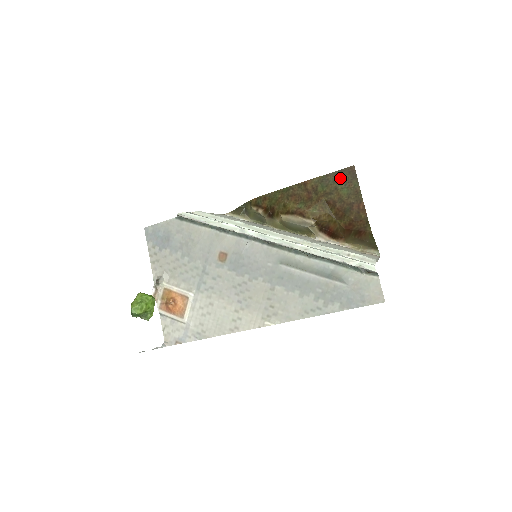
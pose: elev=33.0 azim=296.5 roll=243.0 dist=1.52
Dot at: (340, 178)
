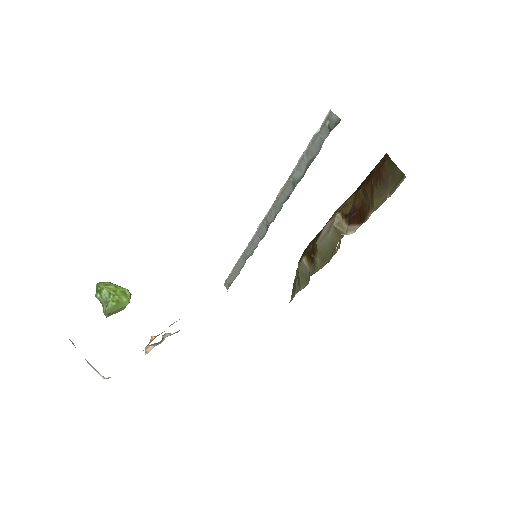
Dot at: occluded
